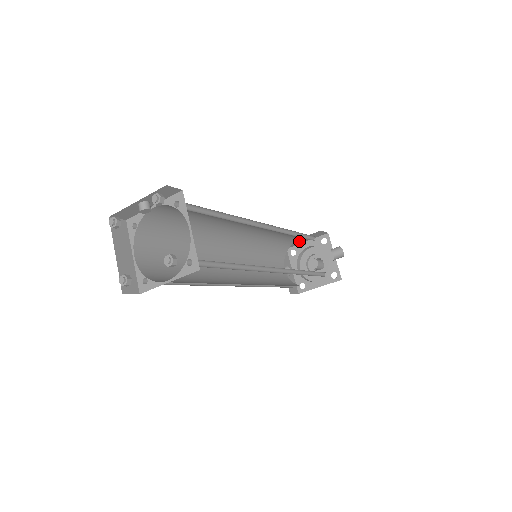
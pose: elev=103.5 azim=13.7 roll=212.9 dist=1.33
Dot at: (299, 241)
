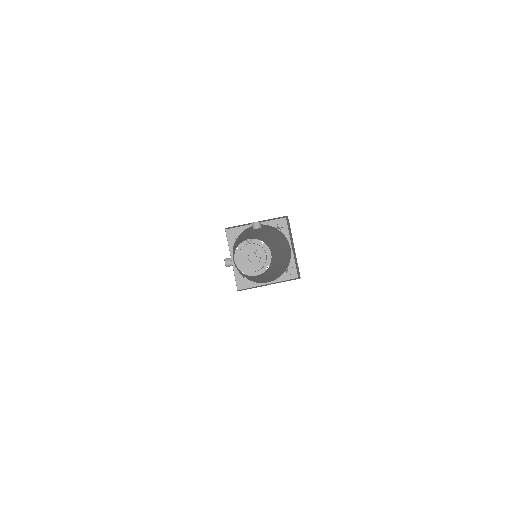
Dot at: (248, 239)
